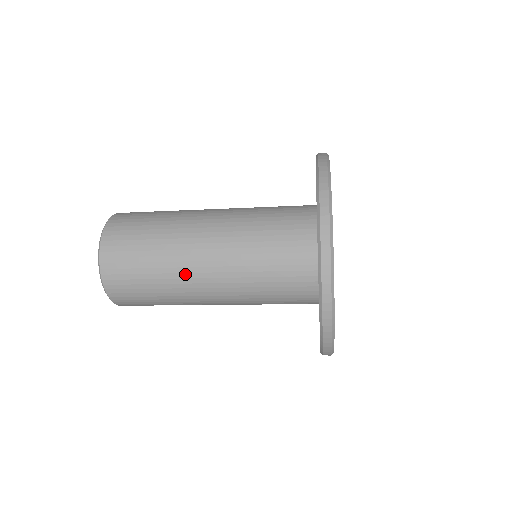
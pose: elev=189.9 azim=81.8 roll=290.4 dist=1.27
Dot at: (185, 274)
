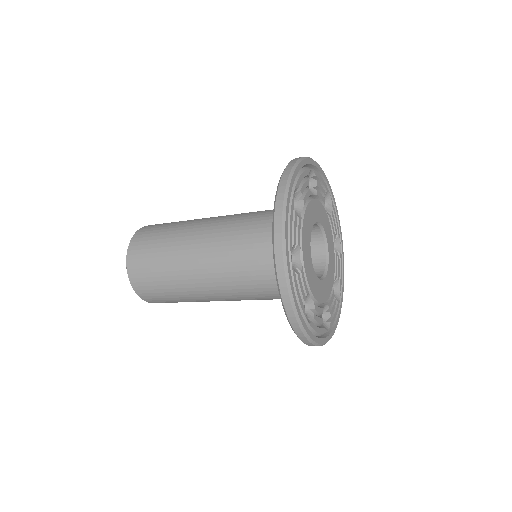
Dot at: (187, 271)
